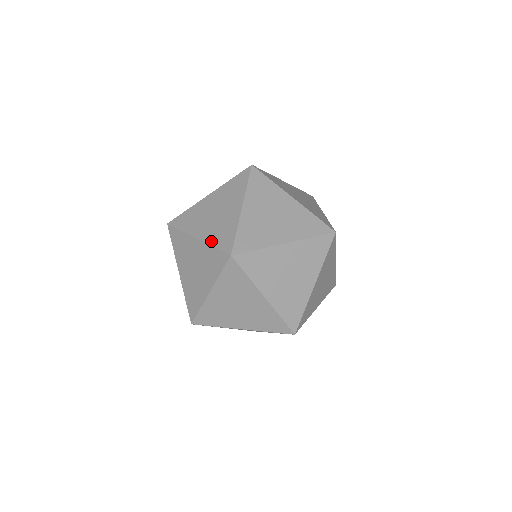
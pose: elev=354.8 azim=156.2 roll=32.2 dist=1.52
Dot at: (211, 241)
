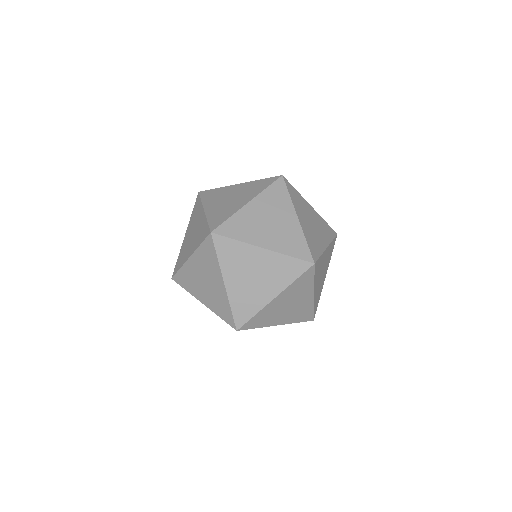
Dot at: (284, 251)
